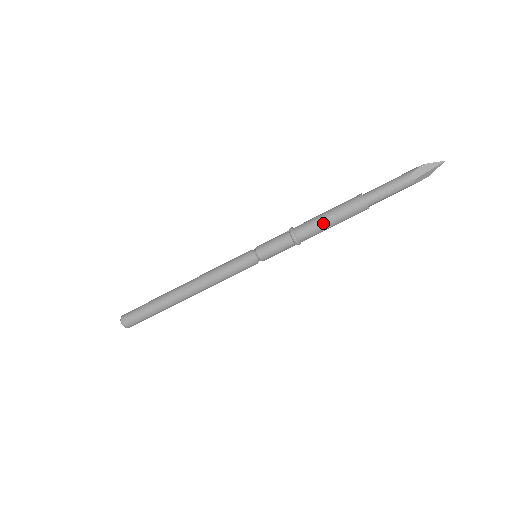
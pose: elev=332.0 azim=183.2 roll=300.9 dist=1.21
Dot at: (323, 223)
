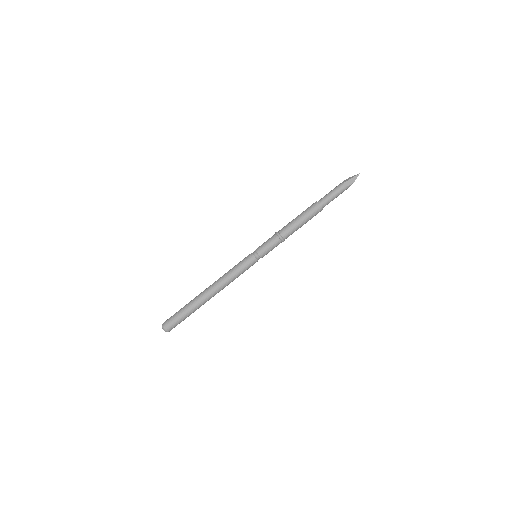
Dot at: (294, 220)
